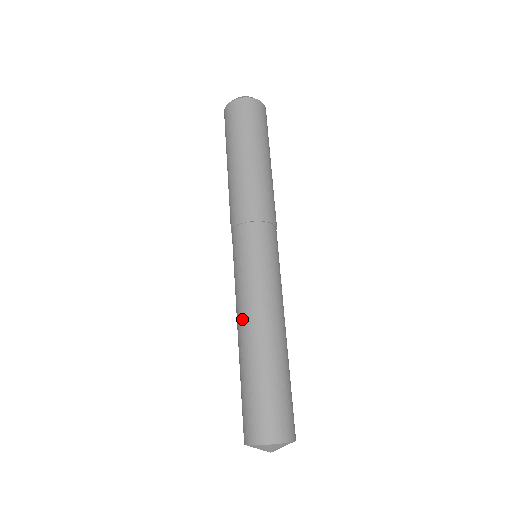
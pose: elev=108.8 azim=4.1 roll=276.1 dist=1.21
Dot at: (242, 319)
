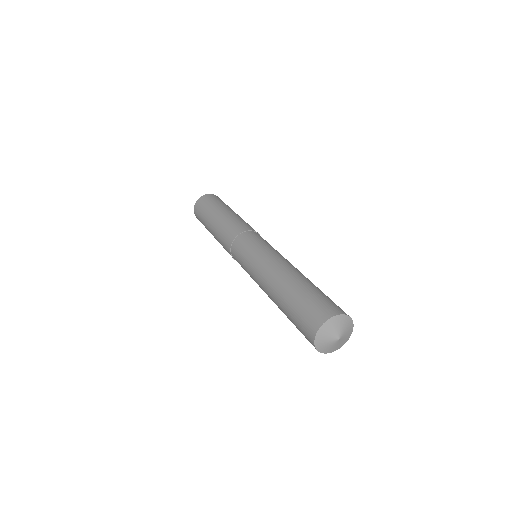
Dot at: (263, 290)
